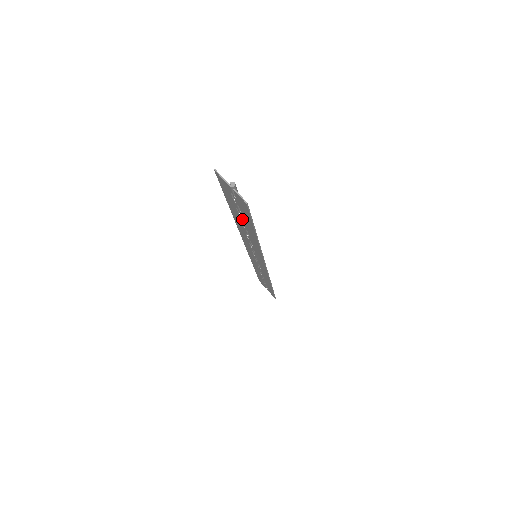
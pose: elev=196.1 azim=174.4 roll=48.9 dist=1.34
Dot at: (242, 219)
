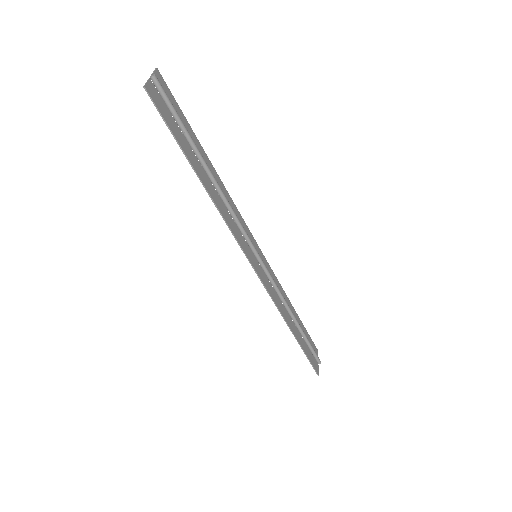
Dot at: (195, 154)
